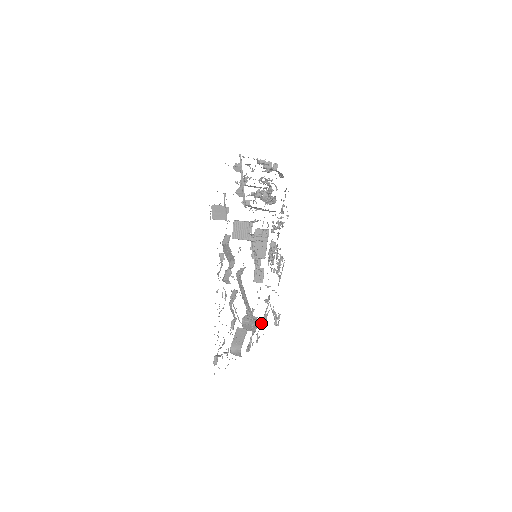
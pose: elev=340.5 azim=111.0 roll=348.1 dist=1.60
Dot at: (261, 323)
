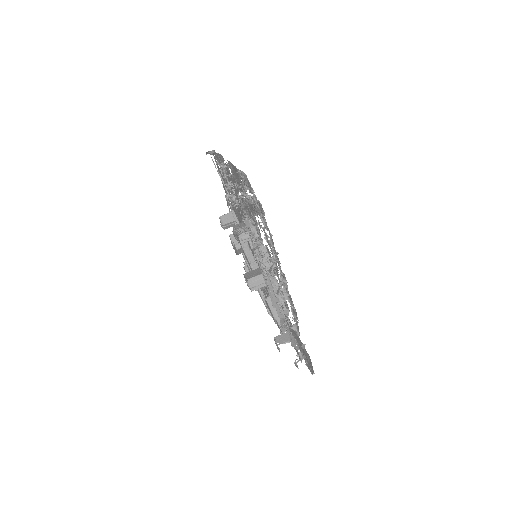
Dot at: (228, 205)
